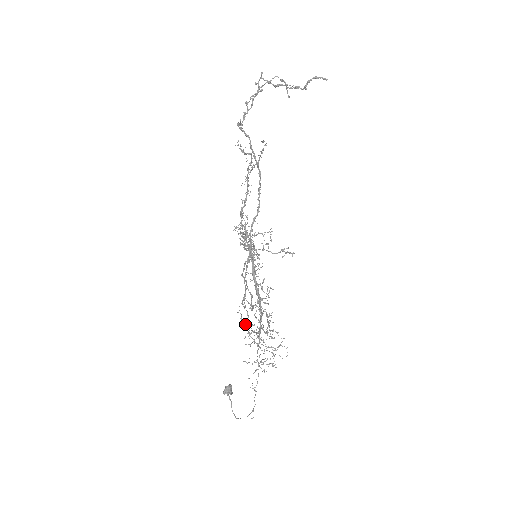
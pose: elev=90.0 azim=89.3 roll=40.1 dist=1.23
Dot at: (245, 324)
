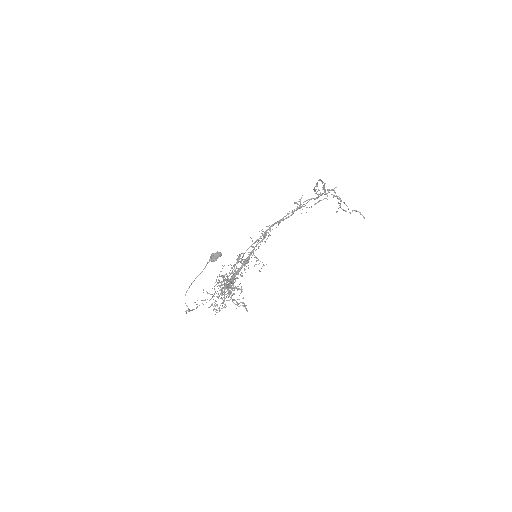
Dot at: occluded
